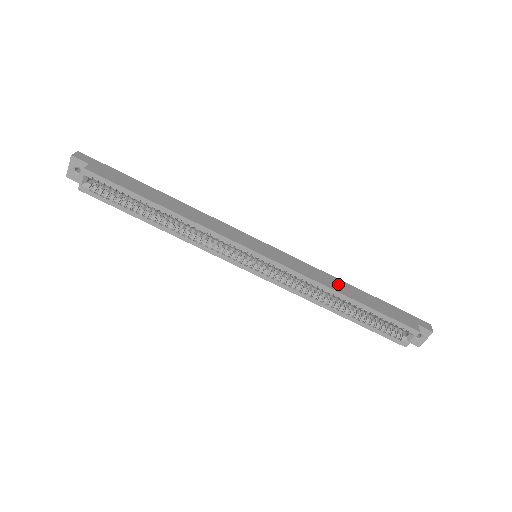
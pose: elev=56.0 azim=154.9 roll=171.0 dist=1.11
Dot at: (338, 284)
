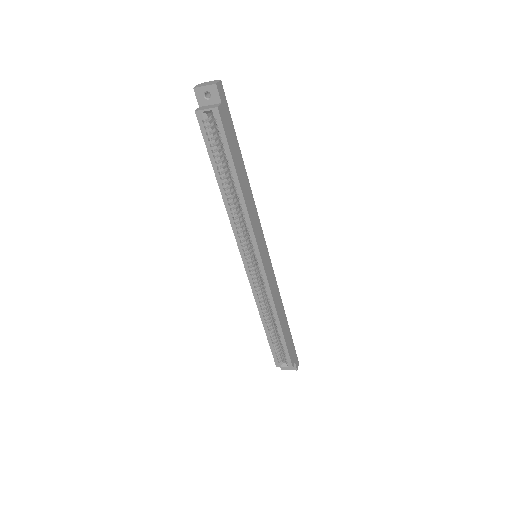
Dot at: (281, 310)
